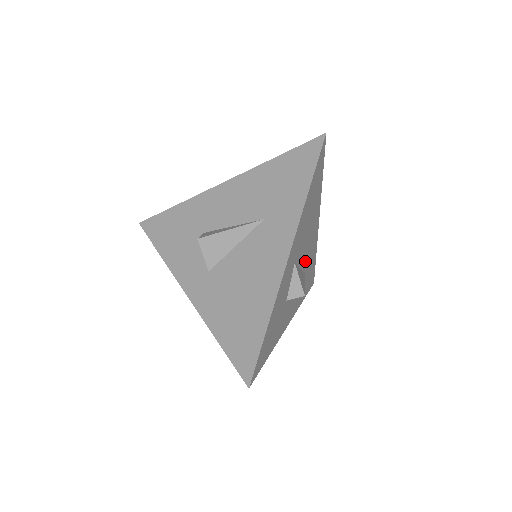
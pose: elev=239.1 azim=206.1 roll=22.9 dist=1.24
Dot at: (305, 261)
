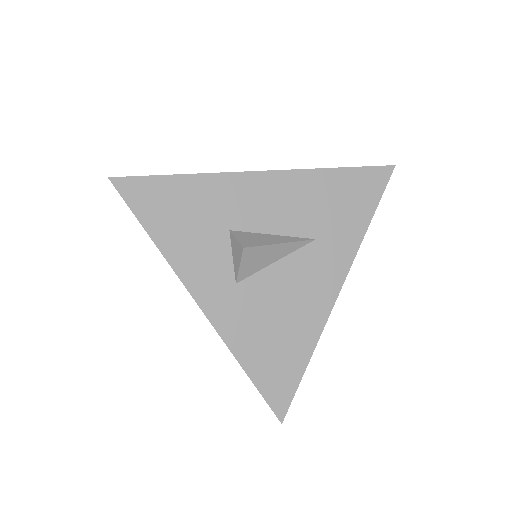
Dot at: occluded
